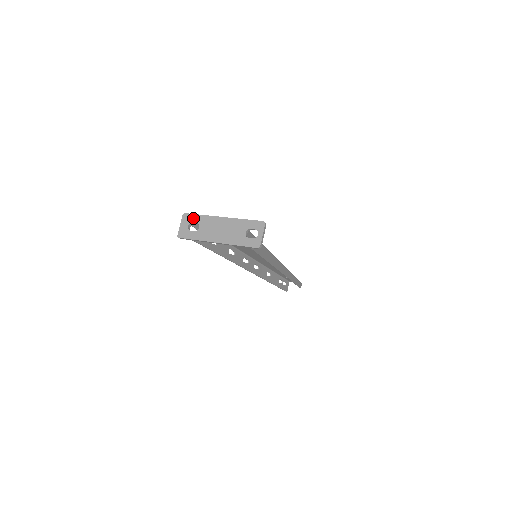
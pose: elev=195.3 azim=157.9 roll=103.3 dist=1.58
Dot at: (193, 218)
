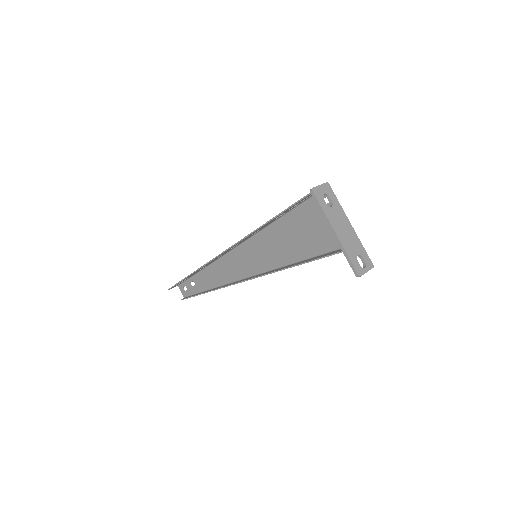
Dot at: (332, 195)
